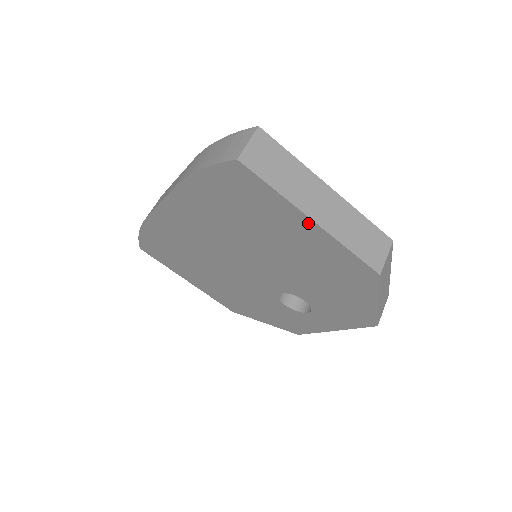
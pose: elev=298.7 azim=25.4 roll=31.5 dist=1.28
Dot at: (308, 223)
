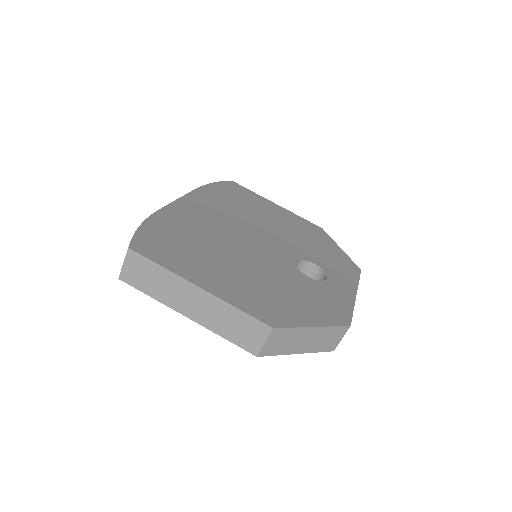
Dot at: occluded
